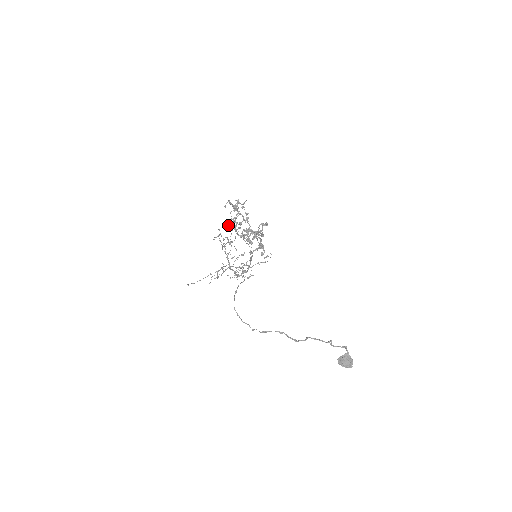
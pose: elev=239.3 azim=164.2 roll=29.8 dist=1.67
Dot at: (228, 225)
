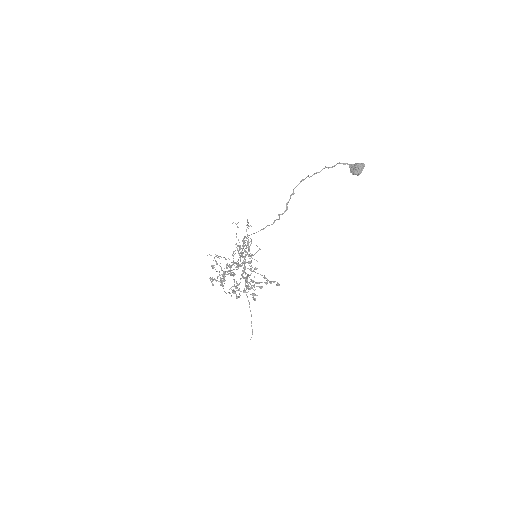
Dot at: (211, 255)
